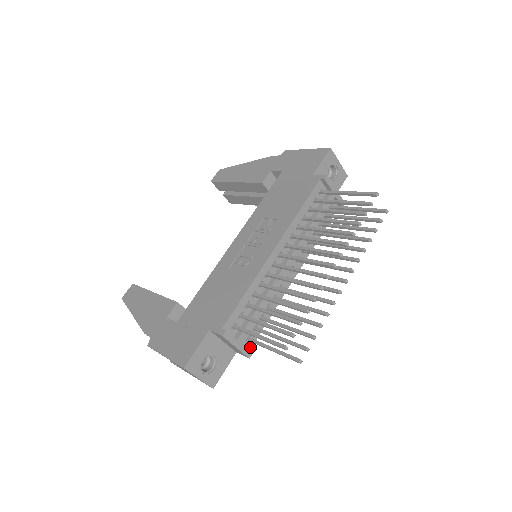
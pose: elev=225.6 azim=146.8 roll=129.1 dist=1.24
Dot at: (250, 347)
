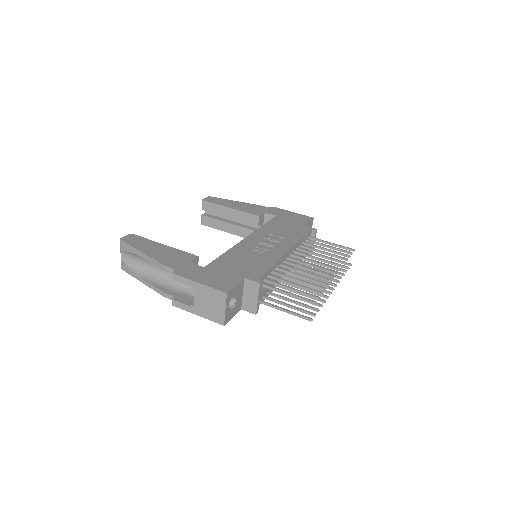
Dot at: occluded
